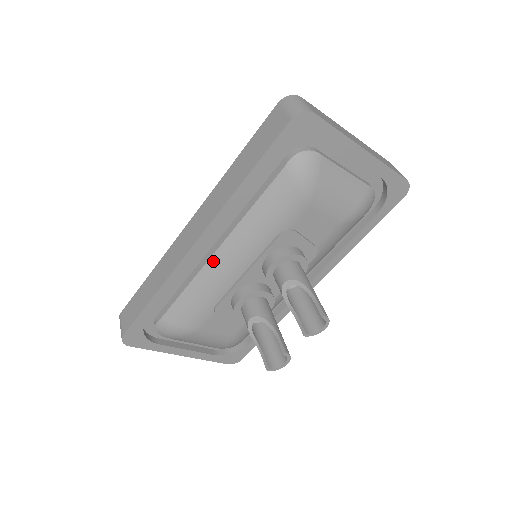
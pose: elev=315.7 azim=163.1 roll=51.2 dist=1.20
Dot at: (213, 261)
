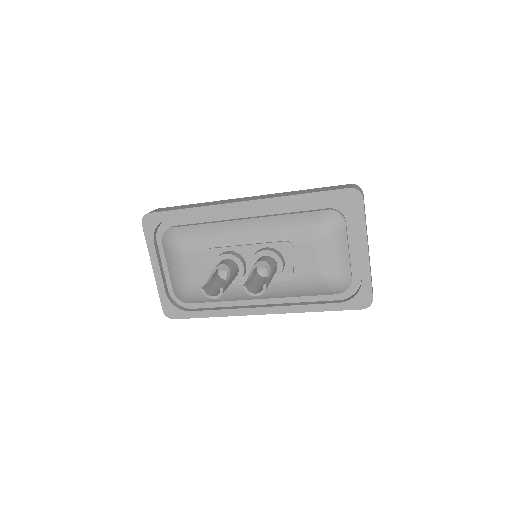
Dot at: (238, 222)
